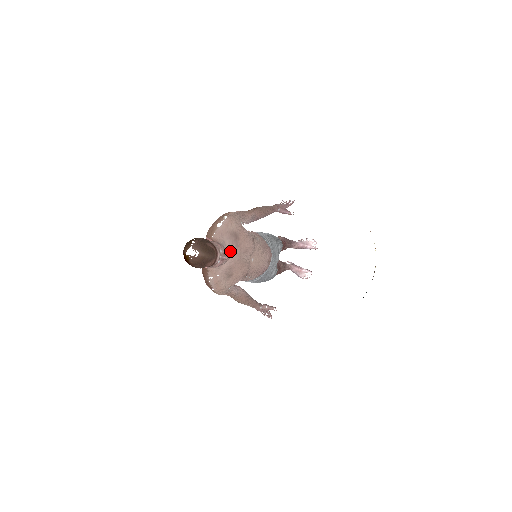
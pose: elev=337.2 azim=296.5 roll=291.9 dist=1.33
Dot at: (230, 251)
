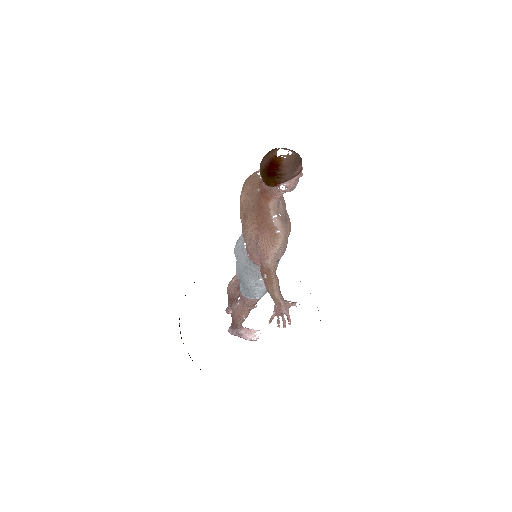
Dot at: occluded
